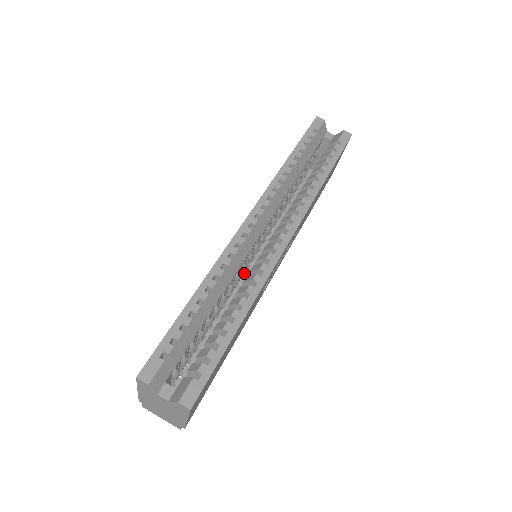
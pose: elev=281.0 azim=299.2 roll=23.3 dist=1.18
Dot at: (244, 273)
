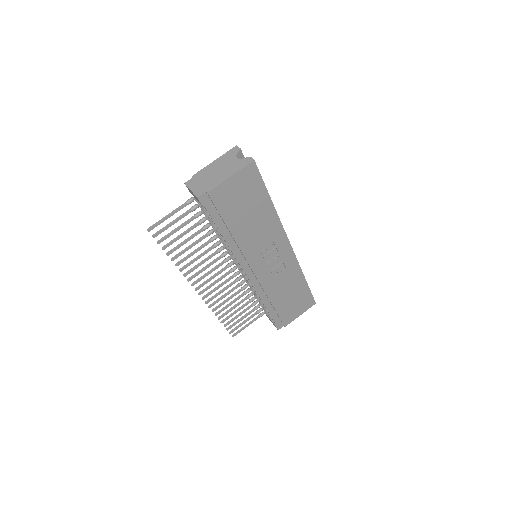
Dot at: occluded
